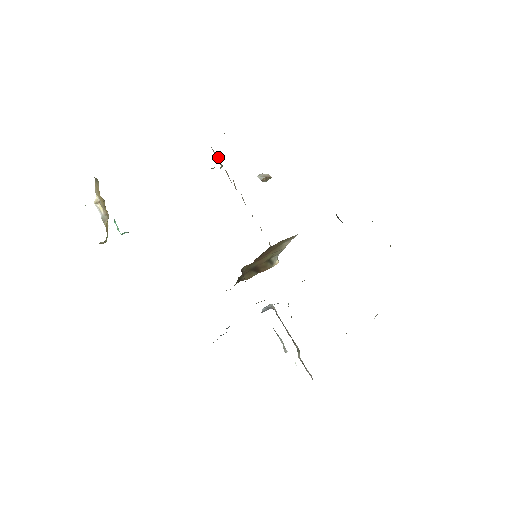
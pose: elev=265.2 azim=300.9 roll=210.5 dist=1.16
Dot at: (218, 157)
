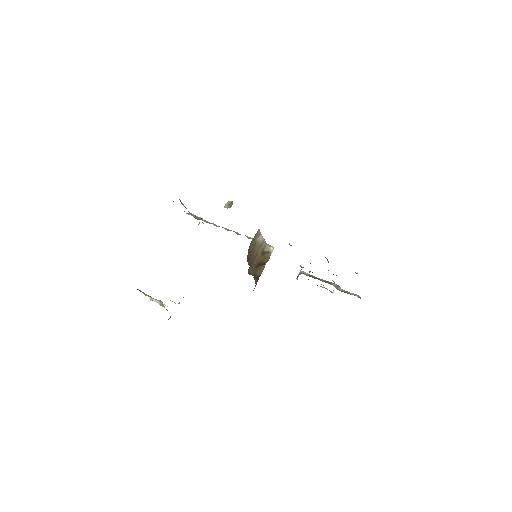
Dot at: (194, 217)
